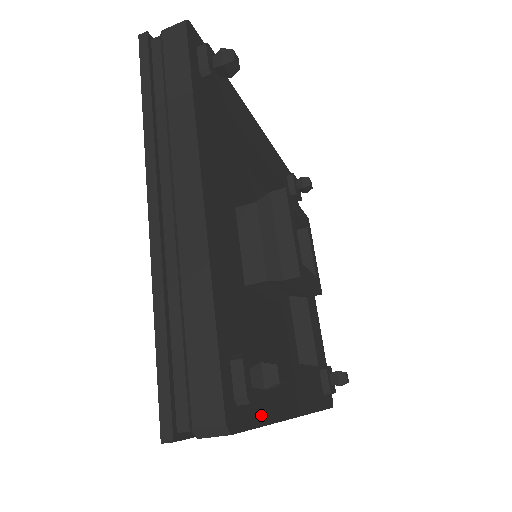
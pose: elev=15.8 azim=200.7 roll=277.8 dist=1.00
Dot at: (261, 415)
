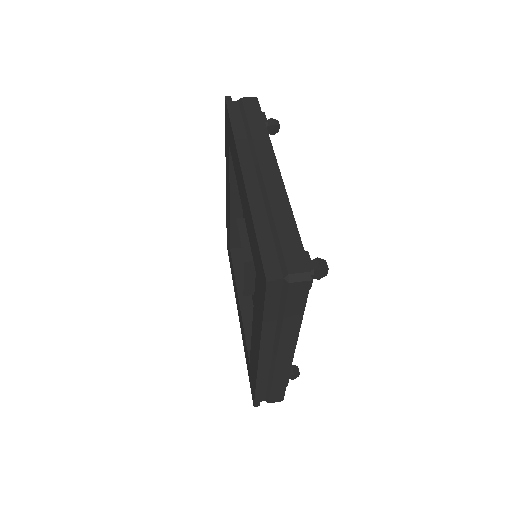
Dot at: occluded
